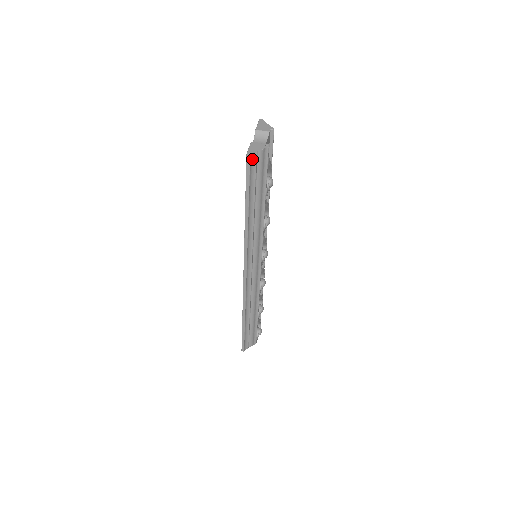
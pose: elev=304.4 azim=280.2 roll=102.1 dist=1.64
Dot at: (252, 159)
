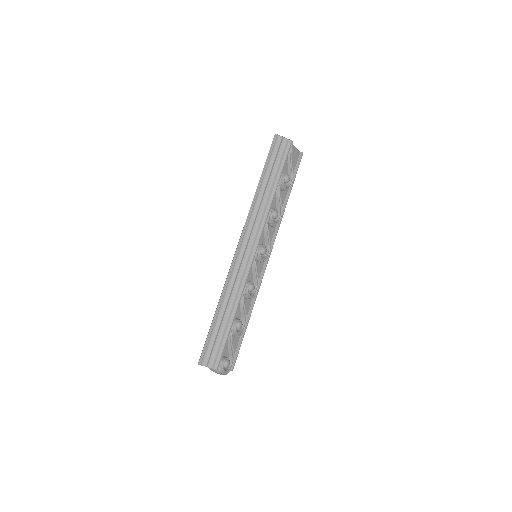
Dot at: (277, 140)
